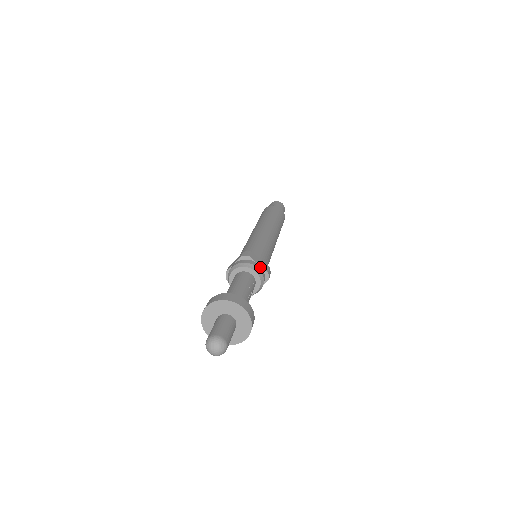
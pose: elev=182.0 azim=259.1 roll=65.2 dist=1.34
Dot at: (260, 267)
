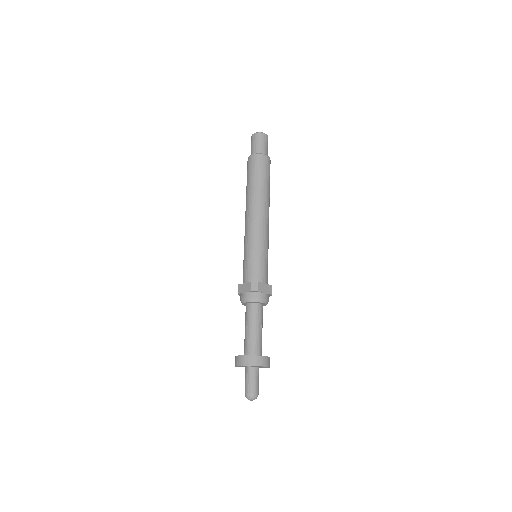
Dot at: (266, 295)
